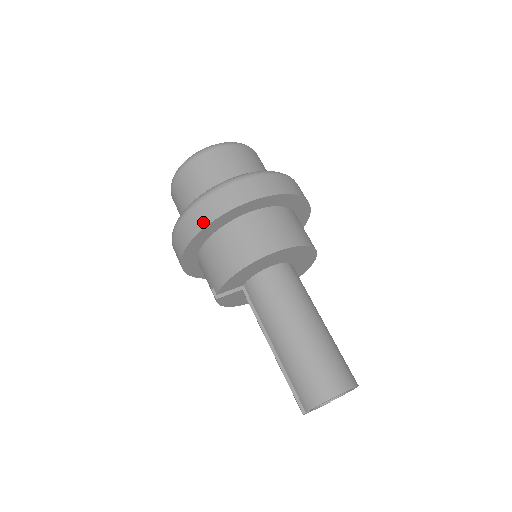
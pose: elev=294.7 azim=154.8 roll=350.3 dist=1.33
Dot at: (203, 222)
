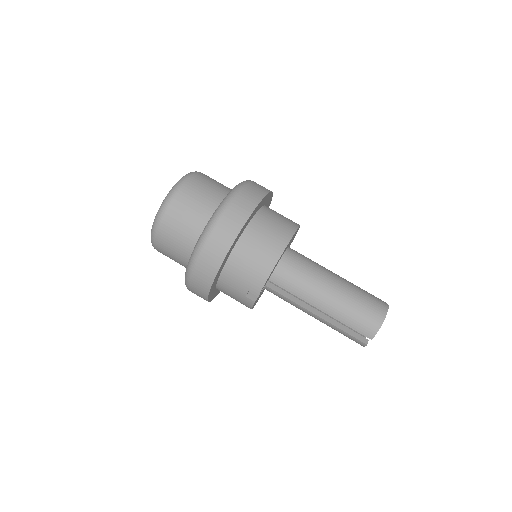
Dot at: (229, 240)
